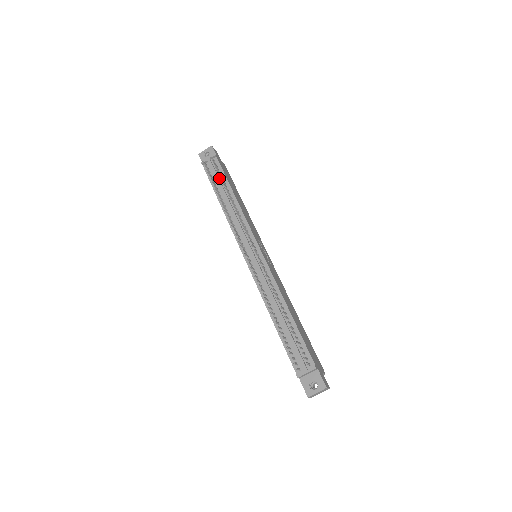
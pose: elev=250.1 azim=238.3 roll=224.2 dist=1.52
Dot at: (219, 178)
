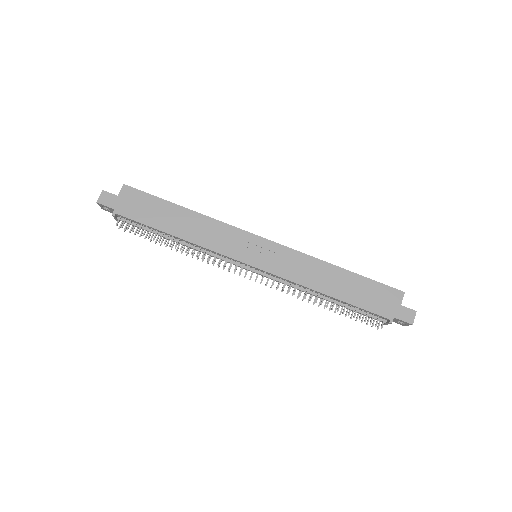
Dot at: (147, 228)
